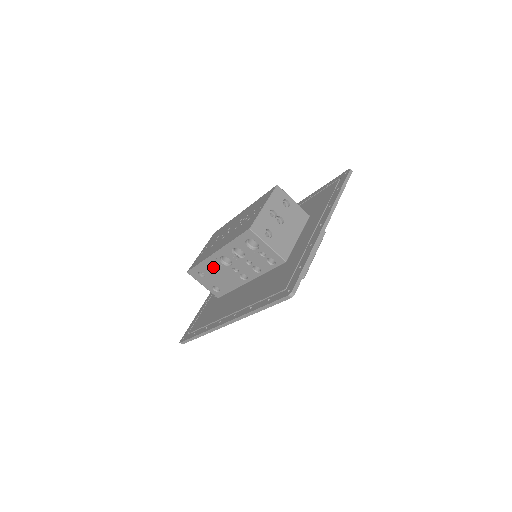
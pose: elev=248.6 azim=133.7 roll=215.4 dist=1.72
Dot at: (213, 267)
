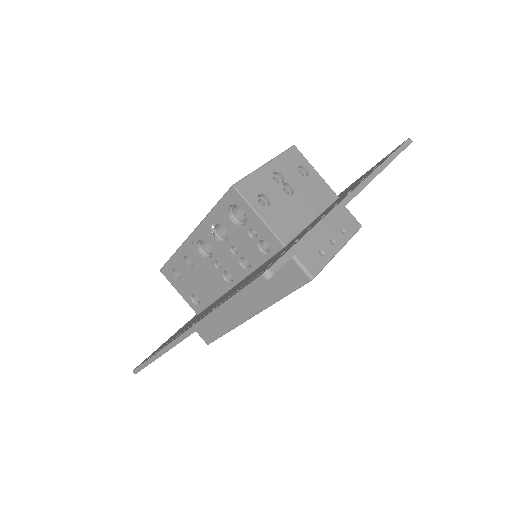
Dot at: (191, 262)
